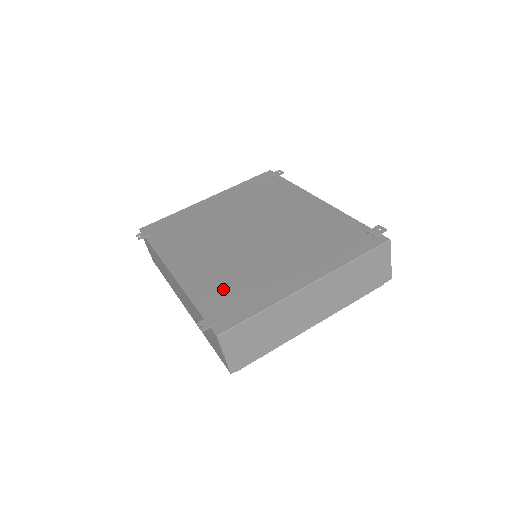
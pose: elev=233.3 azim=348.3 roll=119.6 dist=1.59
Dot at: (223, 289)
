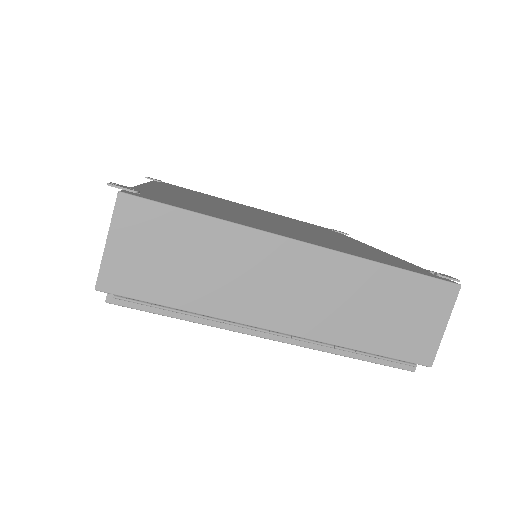
Dot at: (183, 200)
